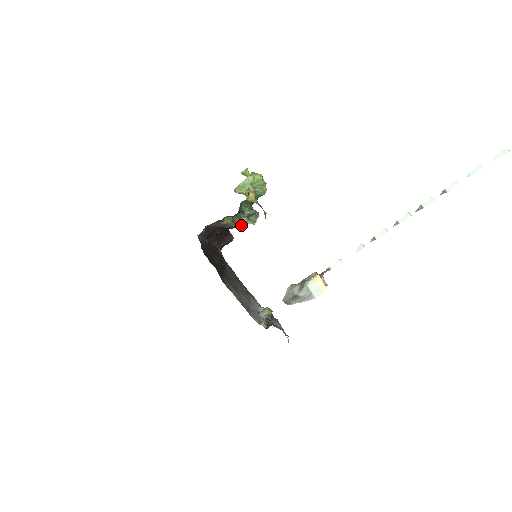
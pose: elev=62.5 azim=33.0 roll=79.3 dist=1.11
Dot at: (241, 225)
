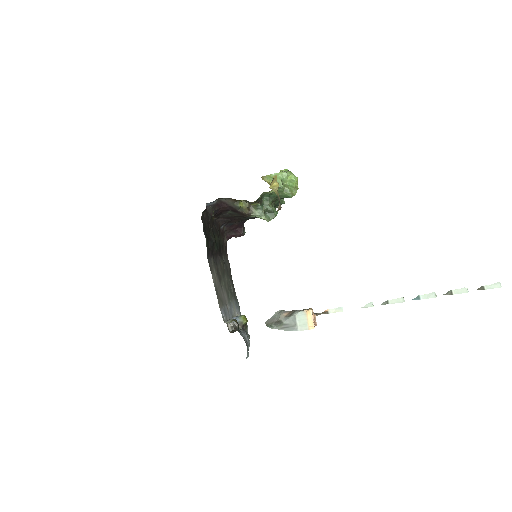
Dot at: (255, 216)
